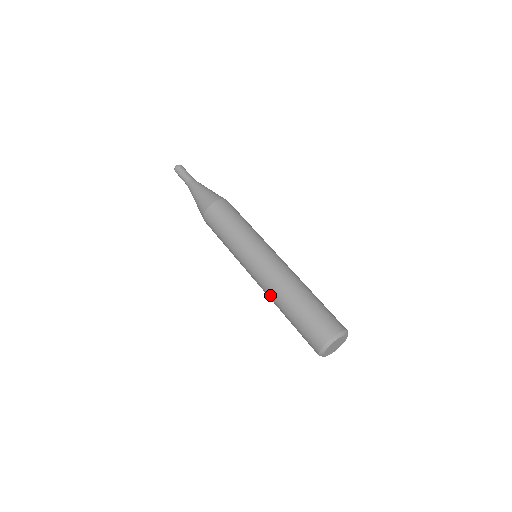
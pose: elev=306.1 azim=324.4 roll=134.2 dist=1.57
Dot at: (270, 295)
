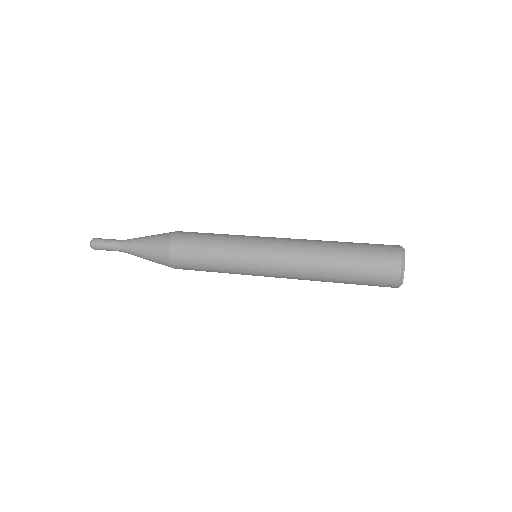
Dot at: (308, 253)
